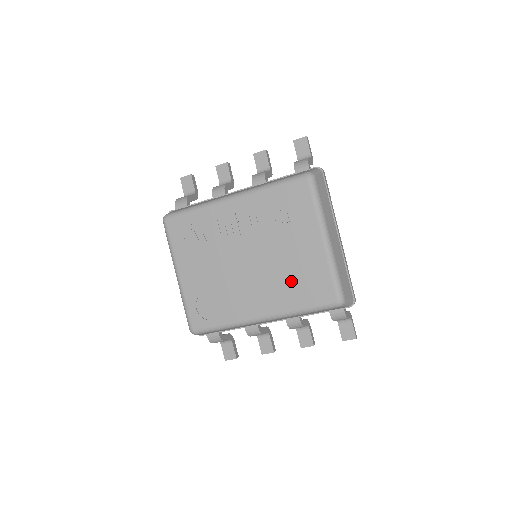
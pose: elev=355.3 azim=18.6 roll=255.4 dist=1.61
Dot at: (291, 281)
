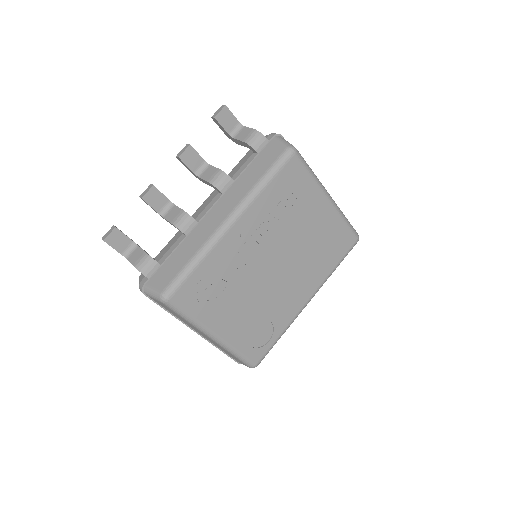
Dot at: (319, 253)
